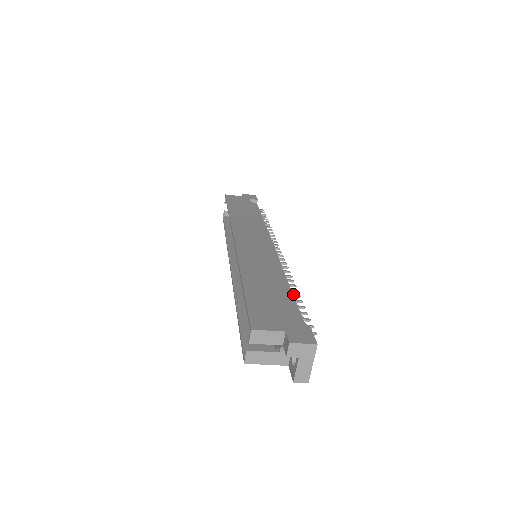
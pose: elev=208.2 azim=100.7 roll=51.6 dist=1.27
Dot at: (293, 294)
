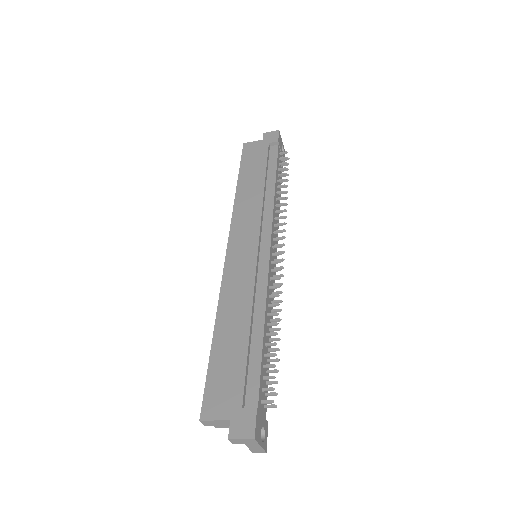
Dot at: (269, 333)
